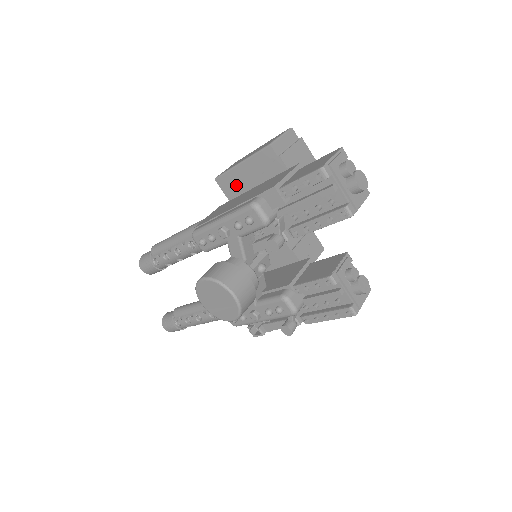
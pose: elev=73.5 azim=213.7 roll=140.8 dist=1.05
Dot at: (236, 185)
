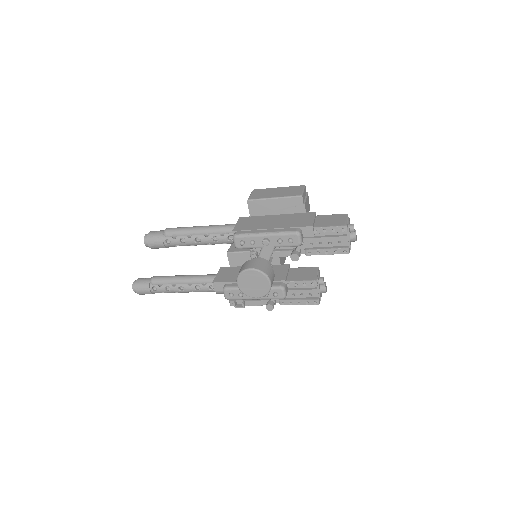
Dot at: (262, 209)
